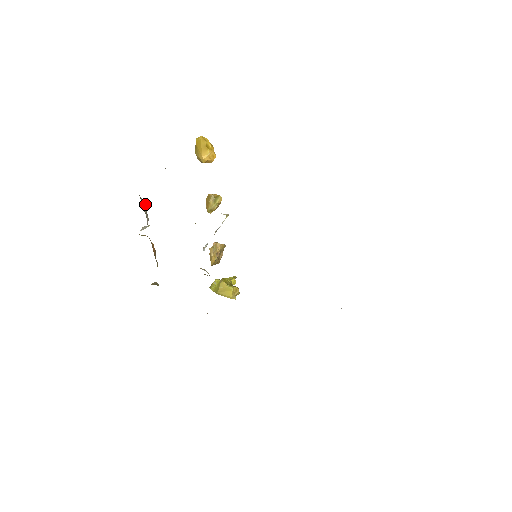
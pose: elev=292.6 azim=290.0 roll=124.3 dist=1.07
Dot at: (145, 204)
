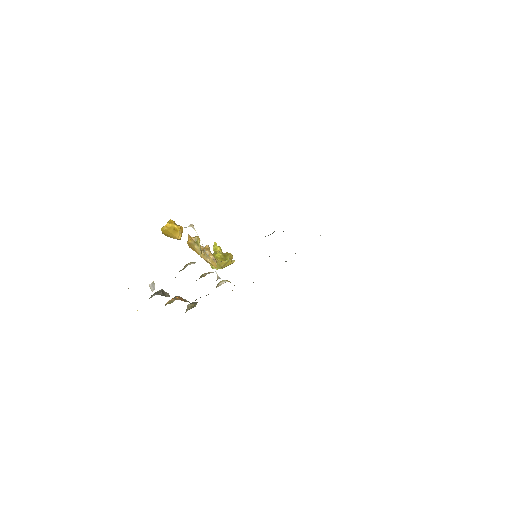
Dot at: (162, 291)
